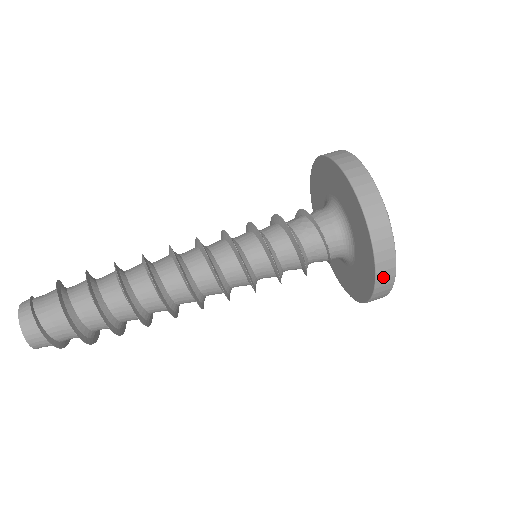
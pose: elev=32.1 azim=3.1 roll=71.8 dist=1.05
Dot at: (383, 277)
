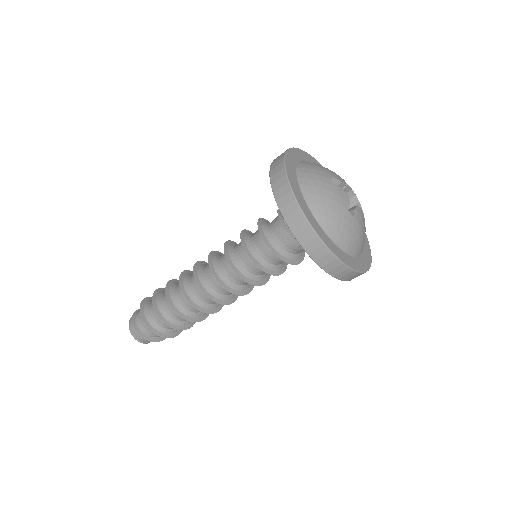
Dot at: (312, 248)
